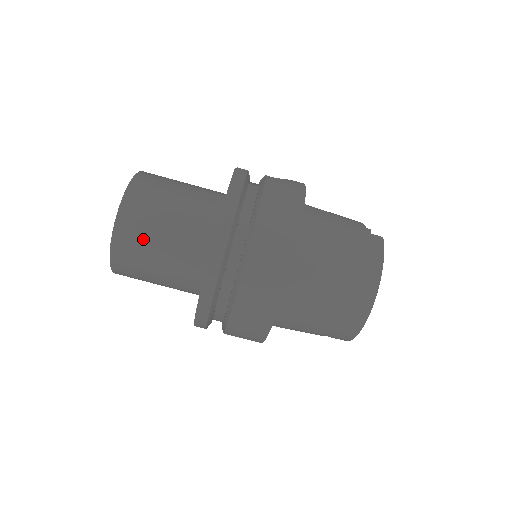
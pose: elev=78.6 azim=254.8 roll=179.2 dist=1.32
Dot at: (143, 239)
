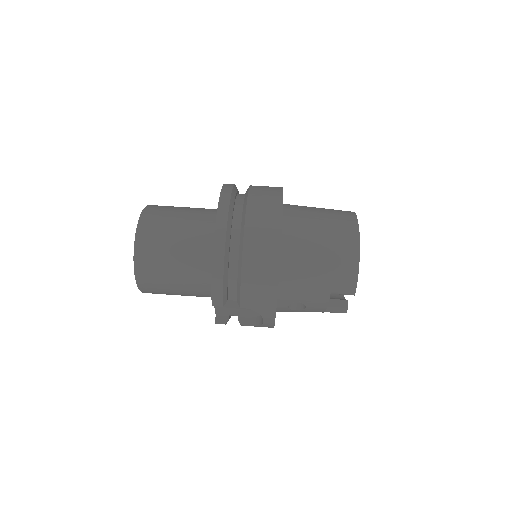
Dot at: (162, 225)
